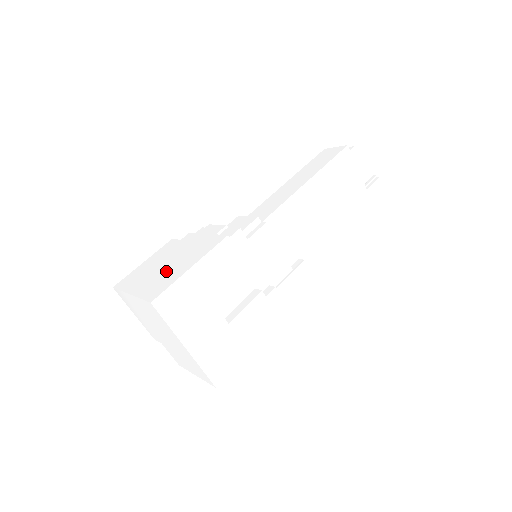
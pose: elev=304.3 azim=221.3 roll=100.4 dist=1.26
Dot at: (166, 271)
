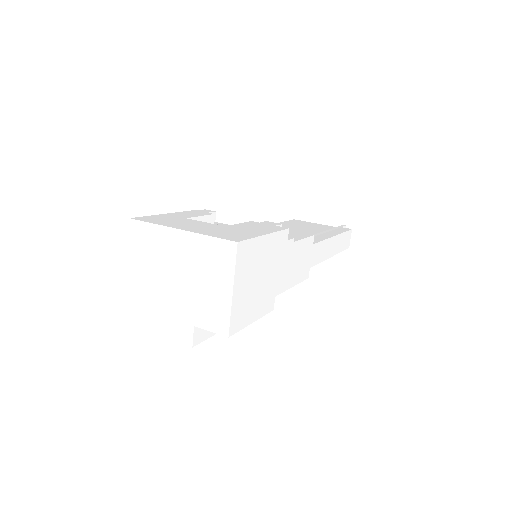
Dot at: occluded
